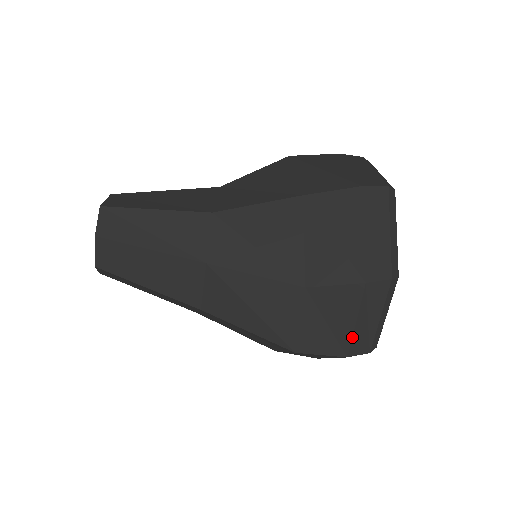
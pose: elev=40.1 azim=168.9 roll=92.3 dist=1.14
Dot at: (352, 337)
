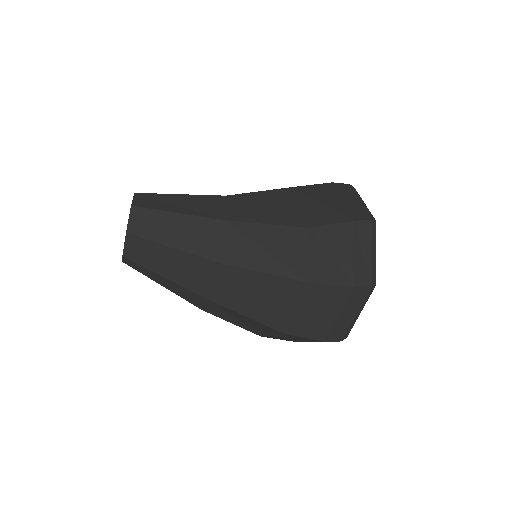
Dot at: (354, 267)
